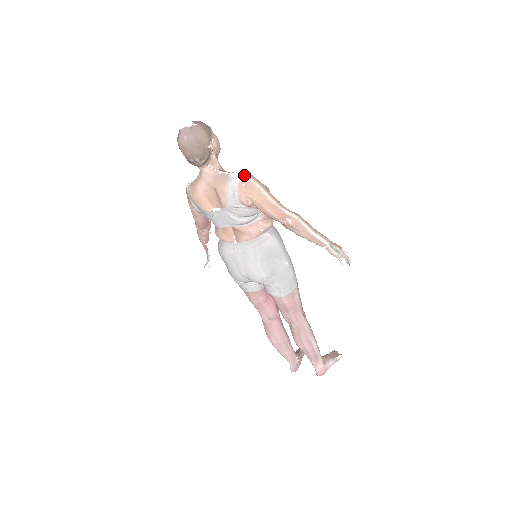
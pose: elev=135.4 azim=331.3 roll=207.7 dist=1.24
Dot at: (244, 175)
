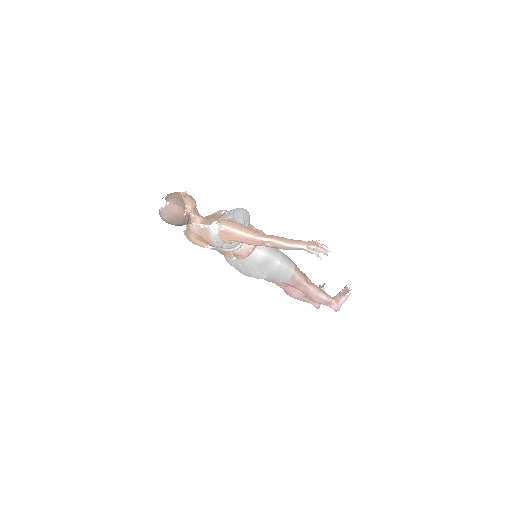
Dot at: (220, 226)
